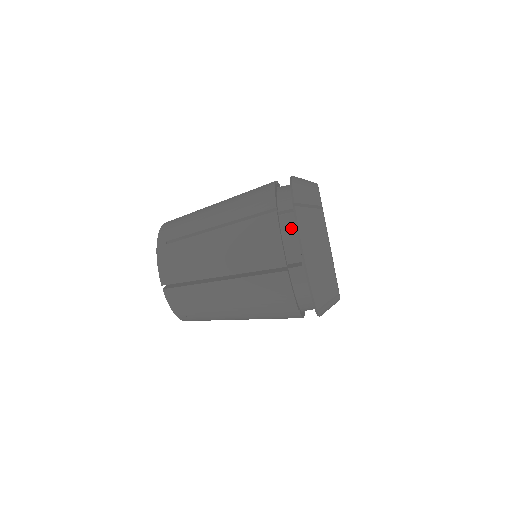
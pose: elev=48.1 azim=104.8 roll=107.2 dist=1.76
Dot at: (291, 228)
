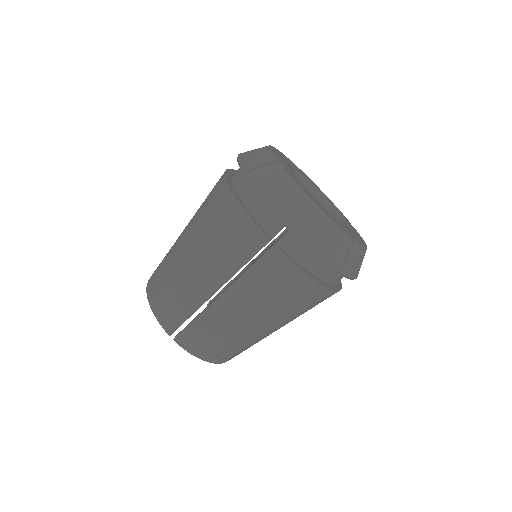
Dot at: (255, 199)
